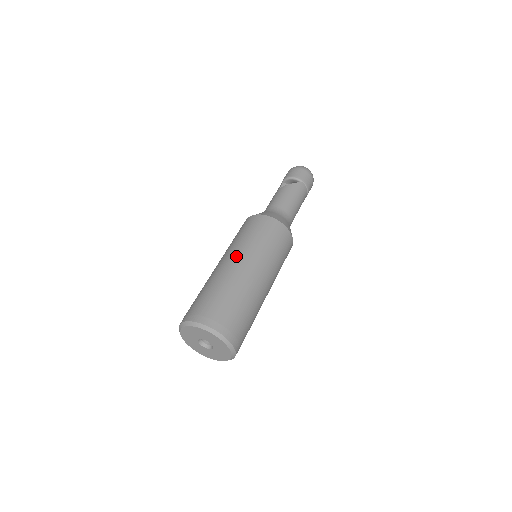
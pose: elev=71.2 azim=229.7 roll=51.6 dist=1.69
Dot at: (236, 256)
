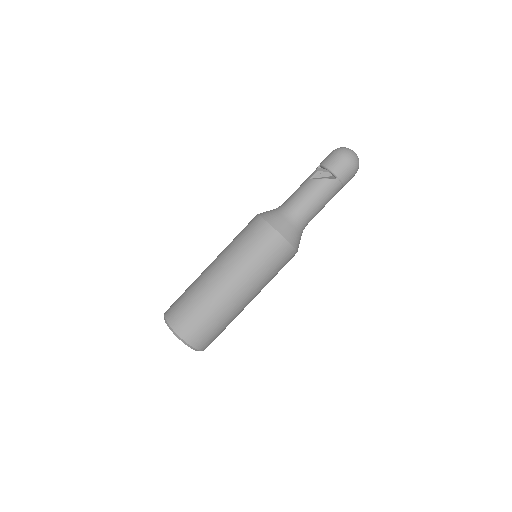
Dot at: (226, 270)
